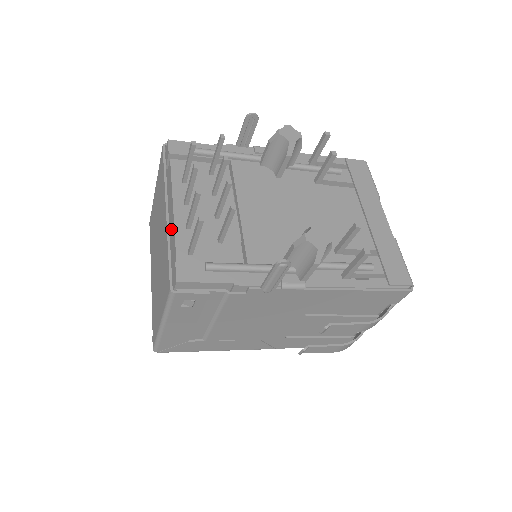
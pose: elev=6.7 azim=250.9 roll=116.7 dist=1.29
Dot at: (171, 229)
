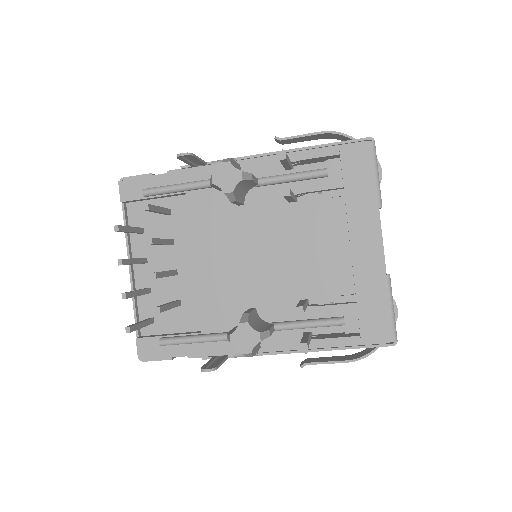
Dot at: occluded
